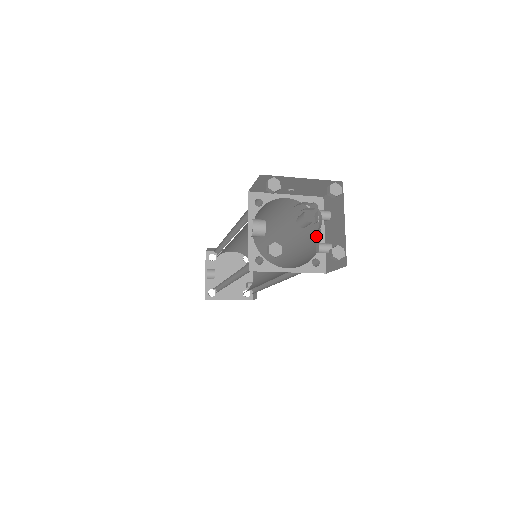
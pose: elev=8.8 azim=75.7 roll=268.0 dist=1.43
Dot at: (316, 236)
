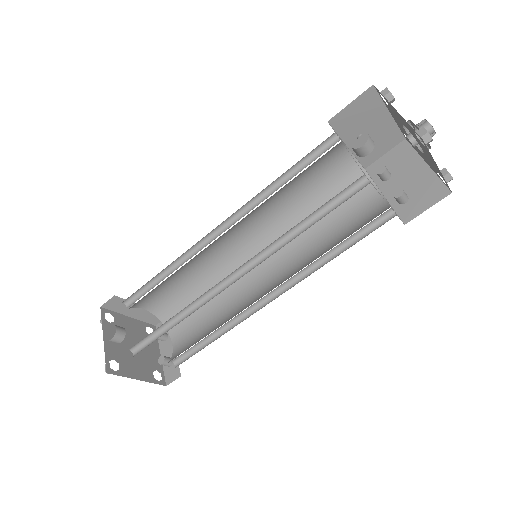
Dot at: (370, 200)
